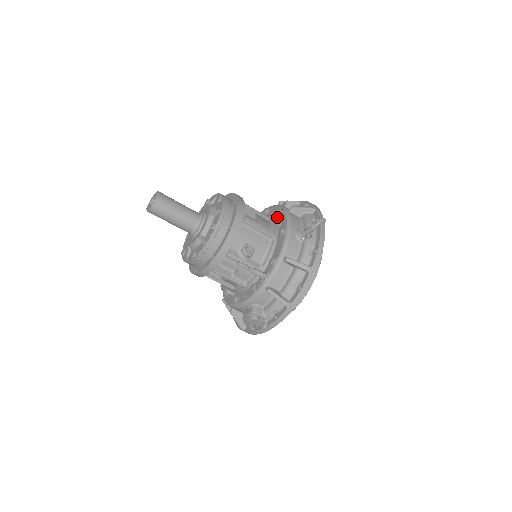
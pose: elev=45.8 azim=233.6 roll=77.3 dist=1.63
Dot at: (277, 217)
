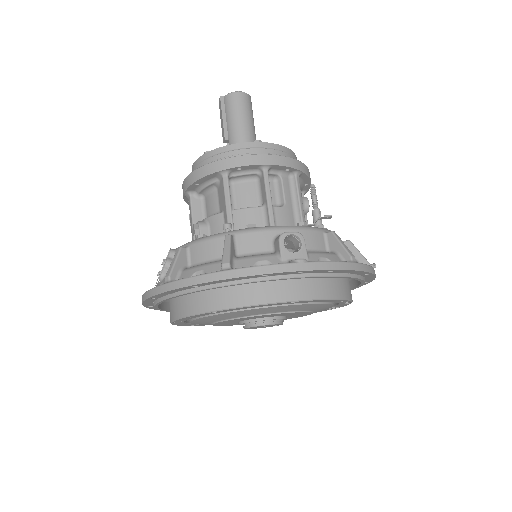
Dot at: occluded
